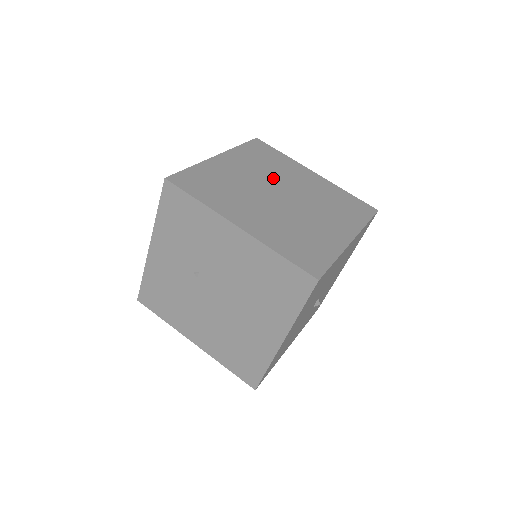
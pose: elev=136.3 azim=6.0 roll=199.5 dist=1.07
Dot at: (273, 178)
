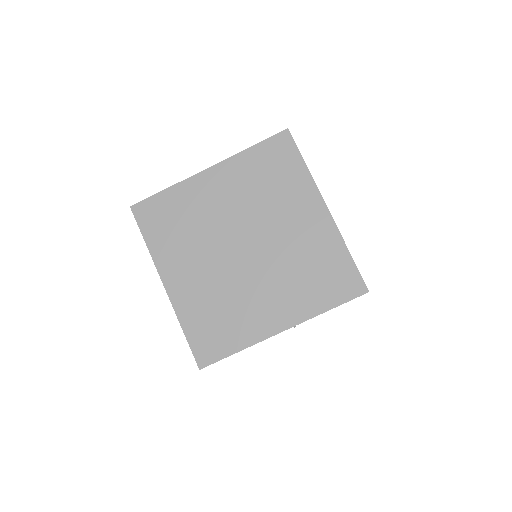
Dot at: (254, 215)
